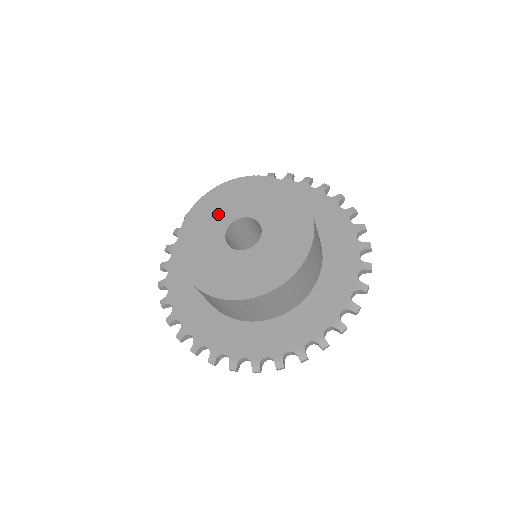
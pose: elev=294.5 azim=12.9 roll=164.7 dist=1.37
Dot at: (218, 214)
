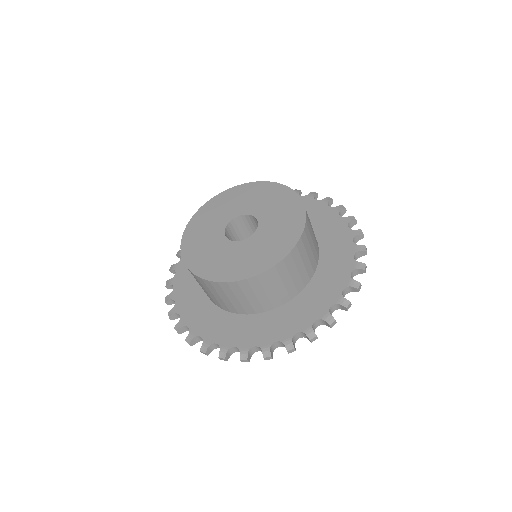
Dot at: (207, 238)
